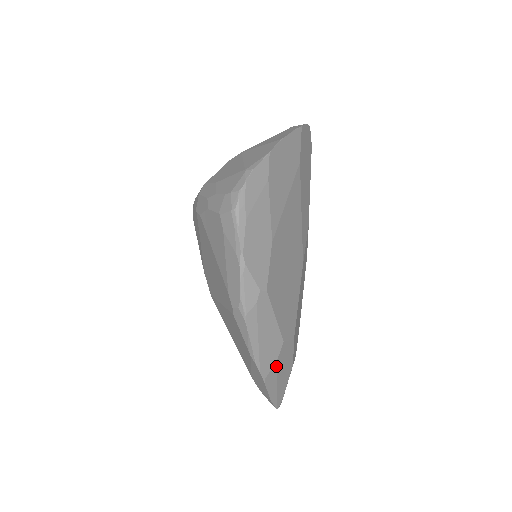
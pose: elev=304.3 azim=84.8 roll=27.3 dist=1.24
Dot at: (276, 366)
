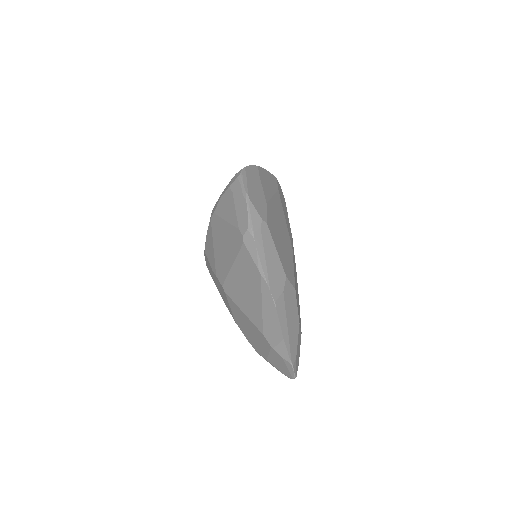
Dot at: (283, 298)
